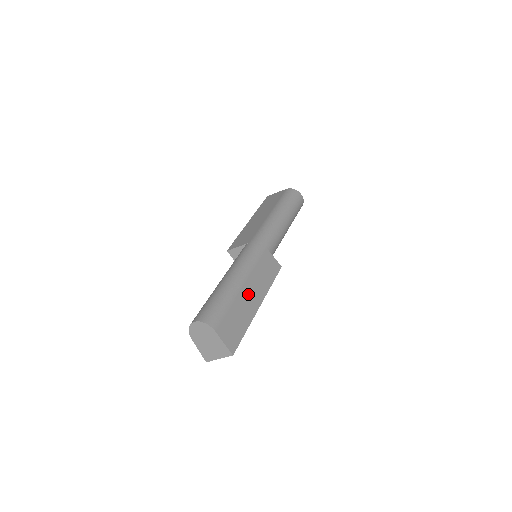
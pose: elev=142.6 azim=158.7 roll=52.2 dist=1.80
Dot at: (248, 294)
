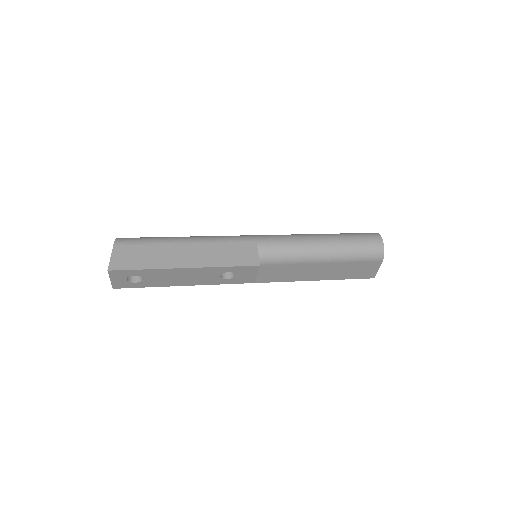
Dot at: (184, 251)
